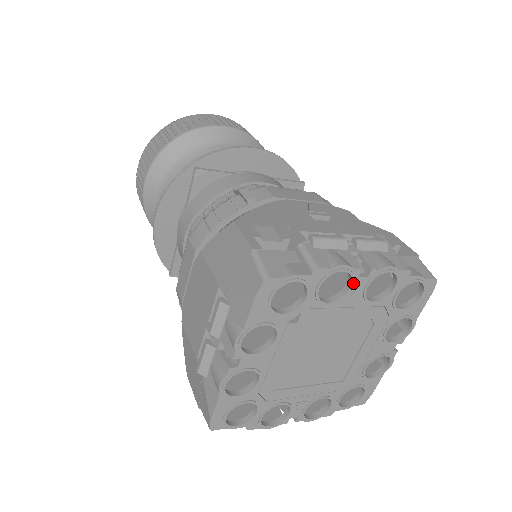
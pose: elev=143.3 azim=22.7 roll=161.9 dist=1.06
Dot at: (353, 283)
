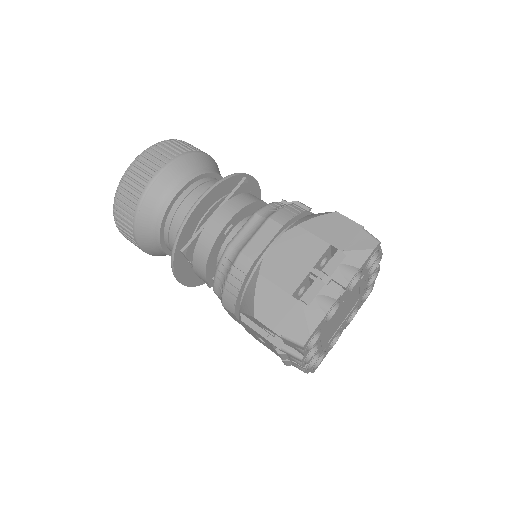
Dot at: (376, 268)
